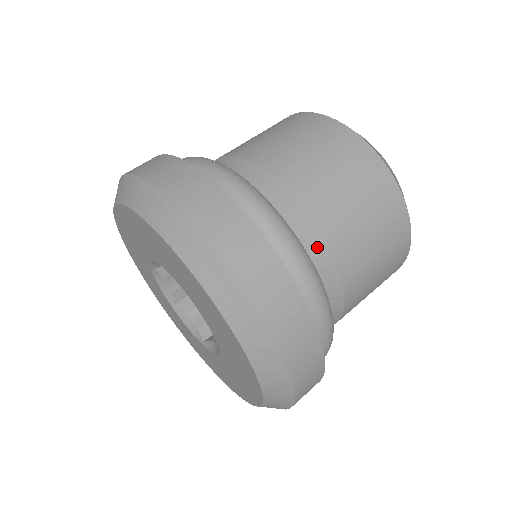
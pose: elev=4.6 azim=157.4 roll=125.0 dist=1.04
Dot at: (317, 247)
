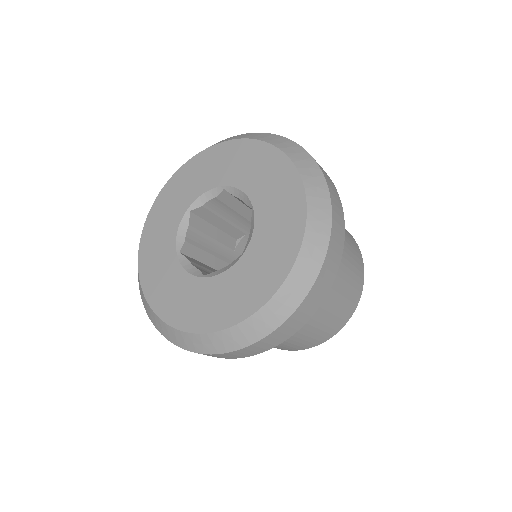
Dot at: occluded
